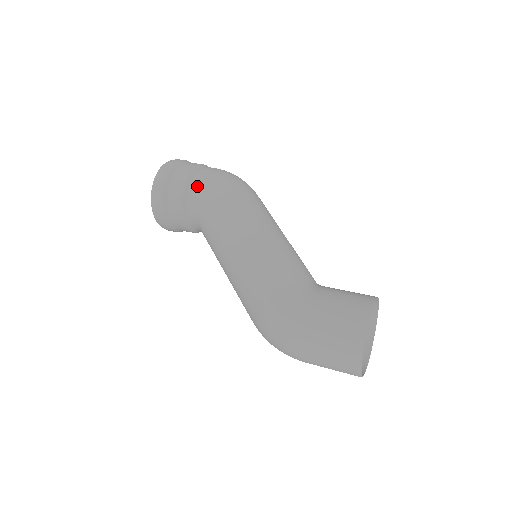
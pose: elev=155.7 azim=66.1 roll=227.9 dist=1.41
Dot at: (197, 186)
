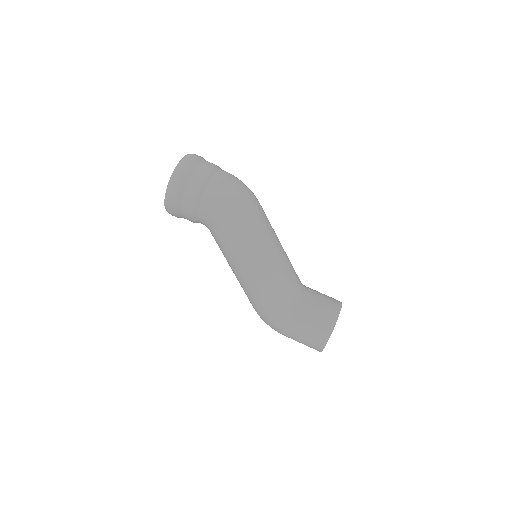
Dot at: (205, 210)
